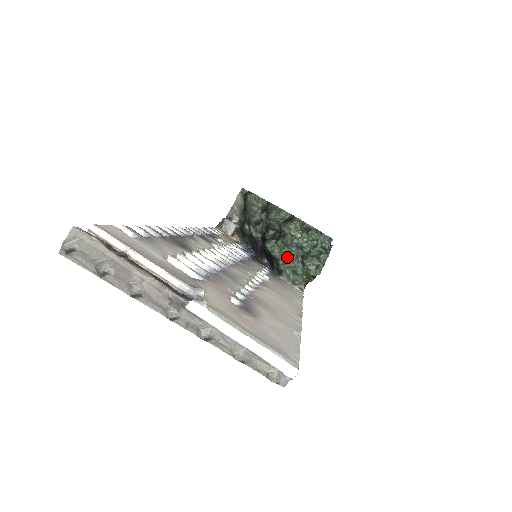
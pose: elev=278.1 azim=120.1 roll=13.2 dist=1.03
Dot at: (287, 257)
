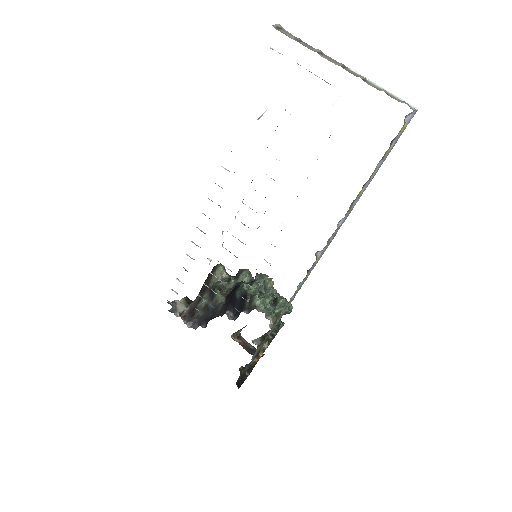
Dot at: (262, 295)
